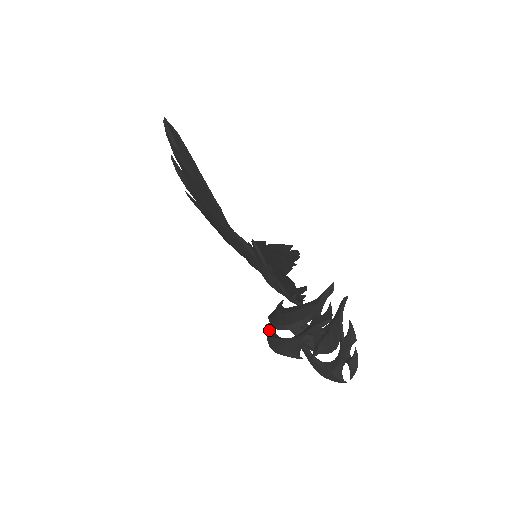
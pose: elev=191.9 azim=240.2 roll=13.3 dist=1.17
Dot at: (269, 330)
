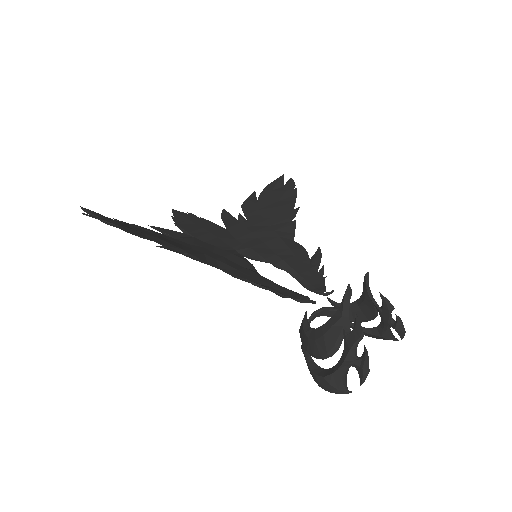
Dot at: (307, 361)
